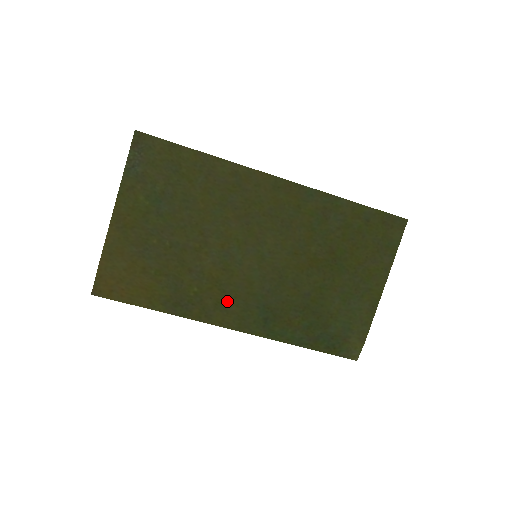
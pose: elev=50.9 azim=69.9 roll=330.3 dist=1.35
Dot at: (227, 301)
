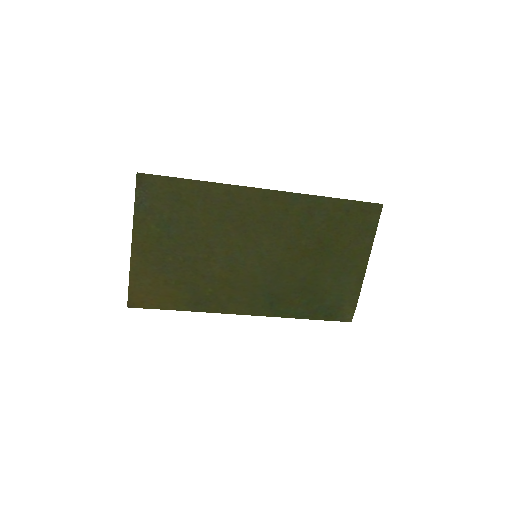
Dot at: (237, 295)
